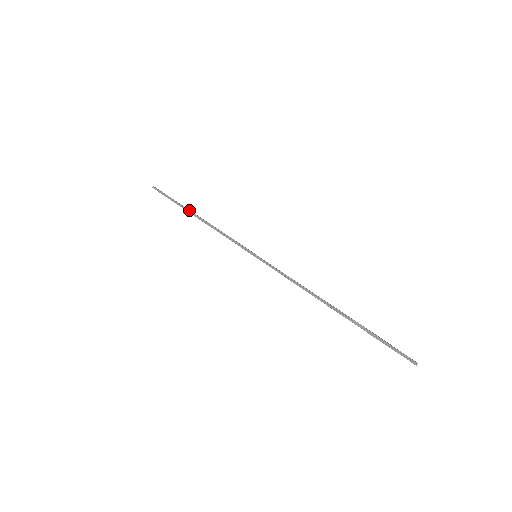
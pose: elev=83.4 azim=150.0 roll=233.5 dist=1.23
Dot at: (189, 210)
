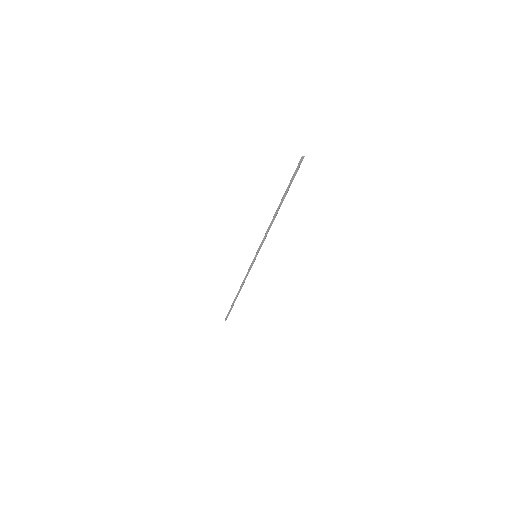
Dot at: (236, 296)
